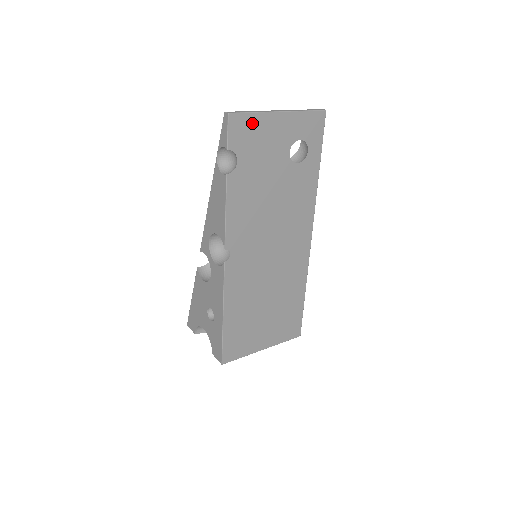
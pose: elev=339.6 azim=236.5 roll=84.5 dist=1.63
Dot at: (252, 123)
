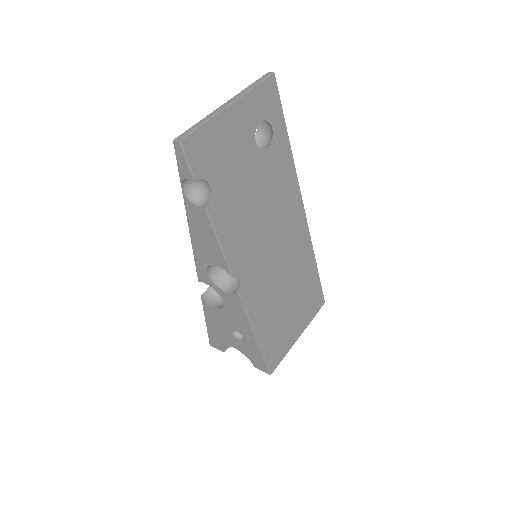
Dot at: (208, 136)
